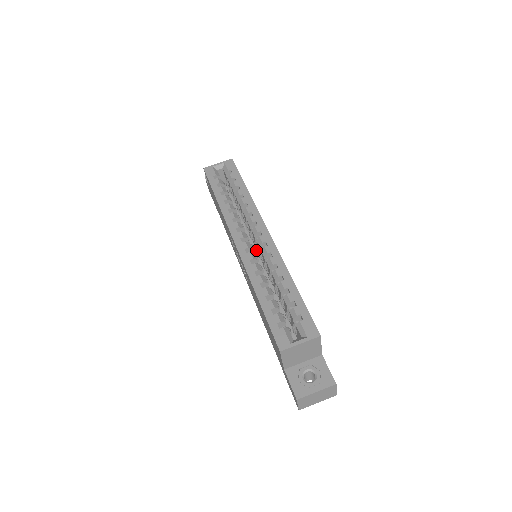
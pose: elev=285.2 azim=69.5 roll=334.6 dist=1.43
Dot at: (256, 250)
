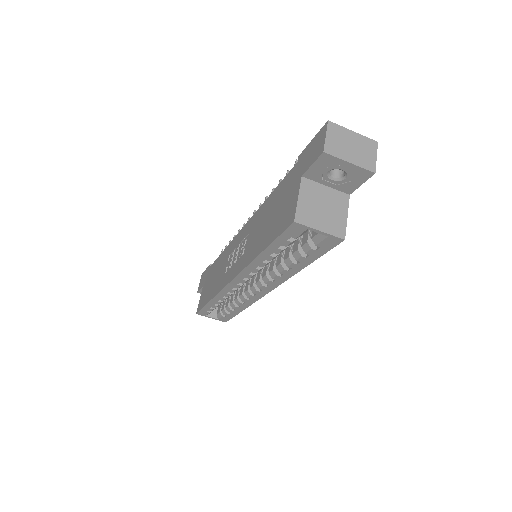
Dot at: occluded
